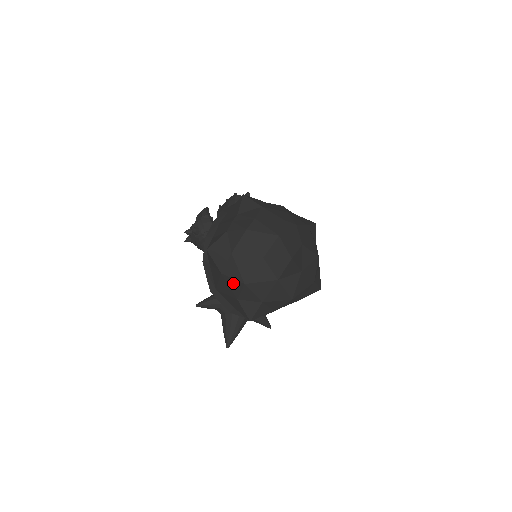
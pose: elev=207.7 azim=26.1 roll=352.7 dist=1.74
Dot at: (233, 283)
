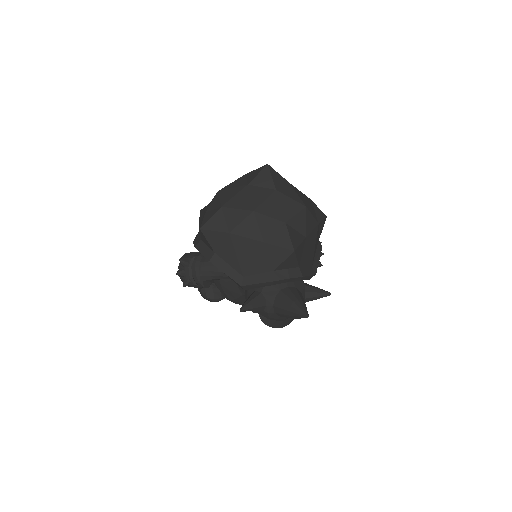
Dot at: (245, 227)
